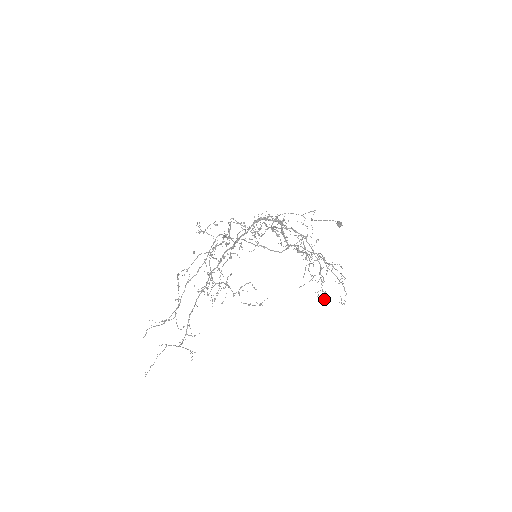
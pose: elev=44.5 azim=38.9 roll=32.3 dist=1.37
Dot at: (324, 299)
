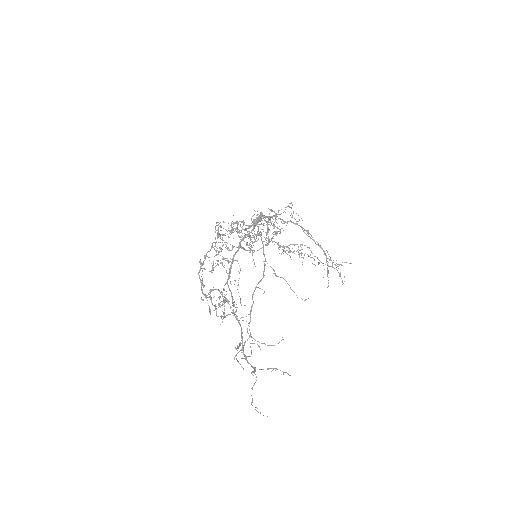
Dot at: (328, 283)
